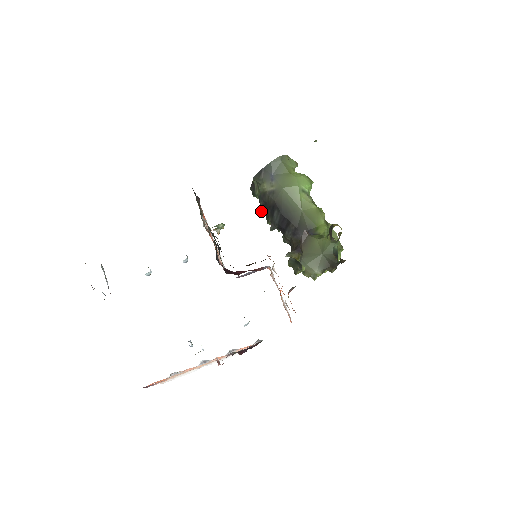
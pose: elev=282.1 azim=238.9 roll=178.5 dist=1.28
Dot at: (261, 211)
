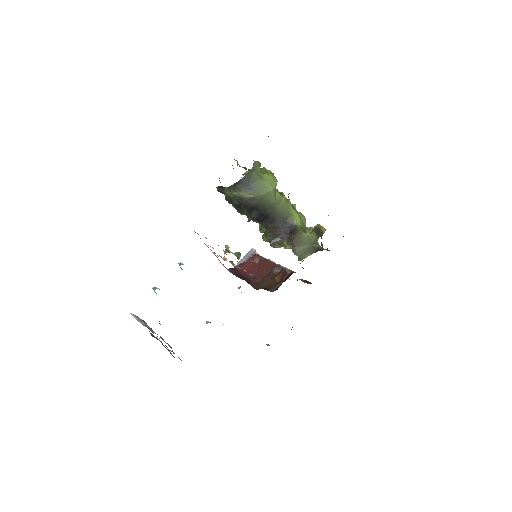
Dot at: occluded
